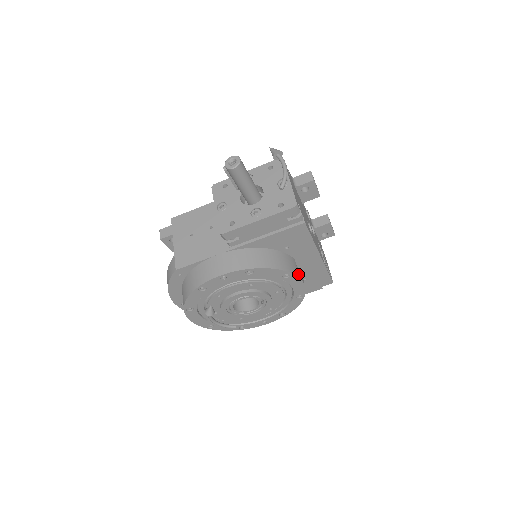
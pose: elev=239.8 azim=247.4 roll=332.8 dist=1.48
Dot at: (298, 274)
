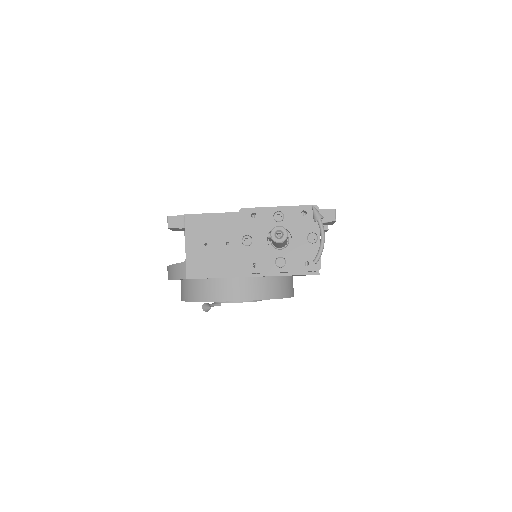
Dot at: (293, 293)
